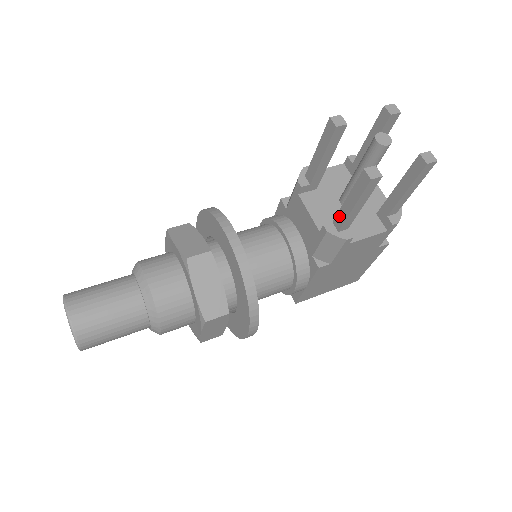
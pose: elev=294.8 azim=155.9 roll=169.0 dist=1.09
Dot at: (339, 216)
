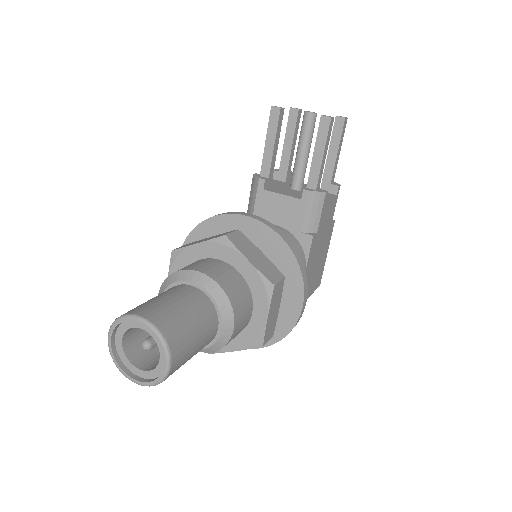
Dot at: (312, 175)
